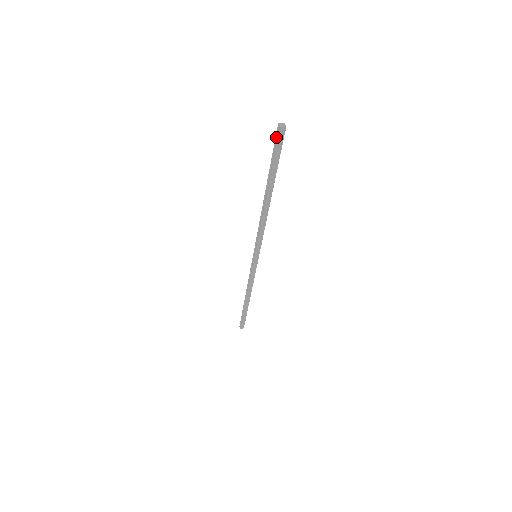
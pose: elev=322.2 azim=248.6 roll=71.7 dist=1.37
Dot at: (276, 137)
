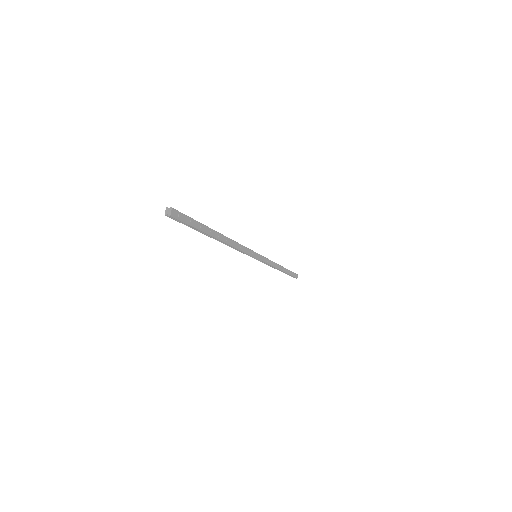
Dot at: (175, 220)
